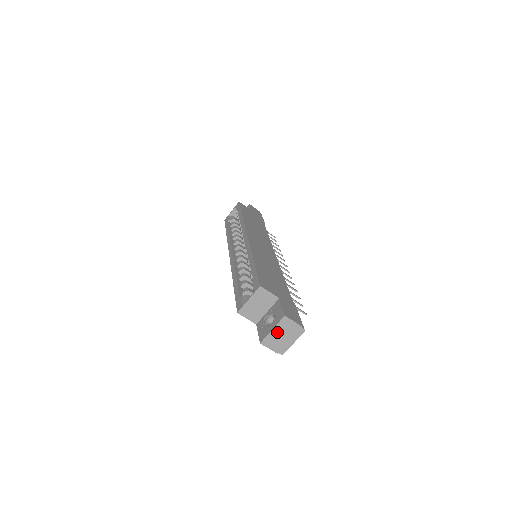
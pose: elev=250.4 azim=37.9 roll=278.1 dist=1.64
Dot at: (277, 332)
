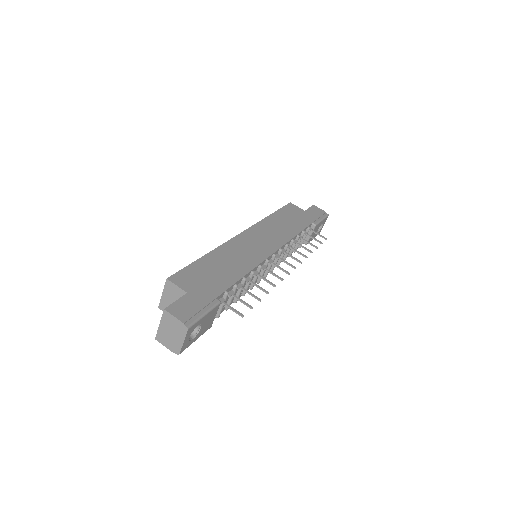
Dot at: (164, 328)
